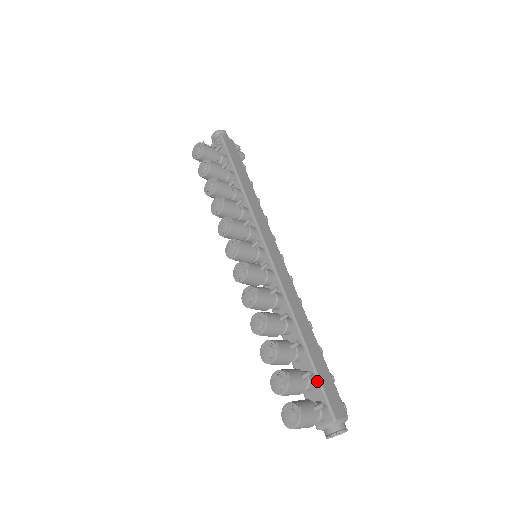
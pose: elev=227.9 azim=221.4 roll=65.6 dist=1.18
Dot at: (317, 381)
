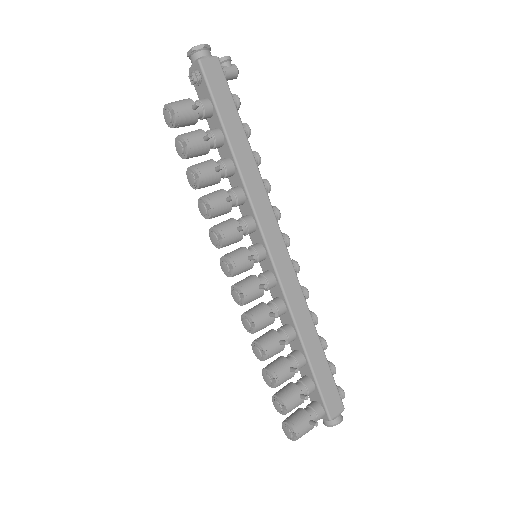
Dot at: (316, 388)
